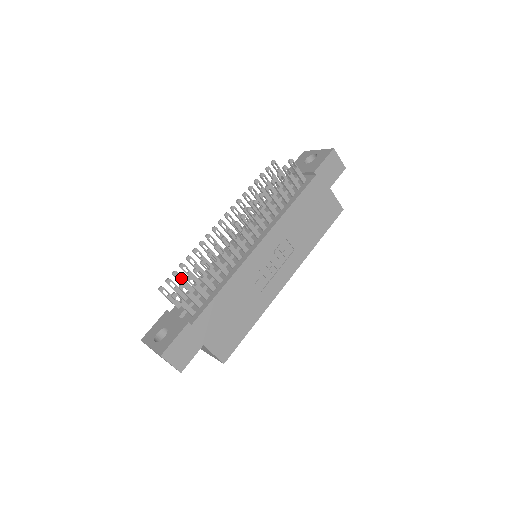
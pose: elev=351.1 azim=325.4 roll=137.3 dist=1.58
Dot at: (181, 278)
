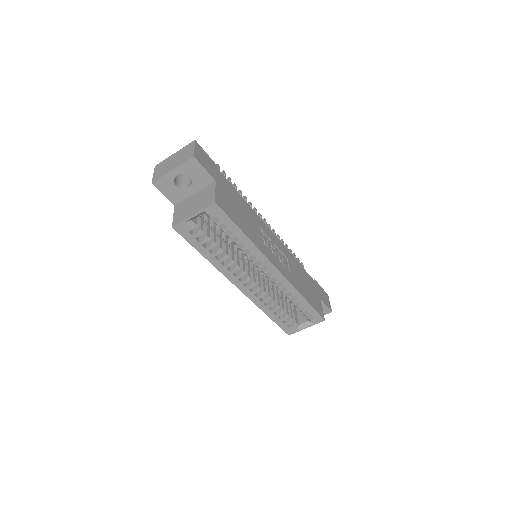
Dot at: occluded
